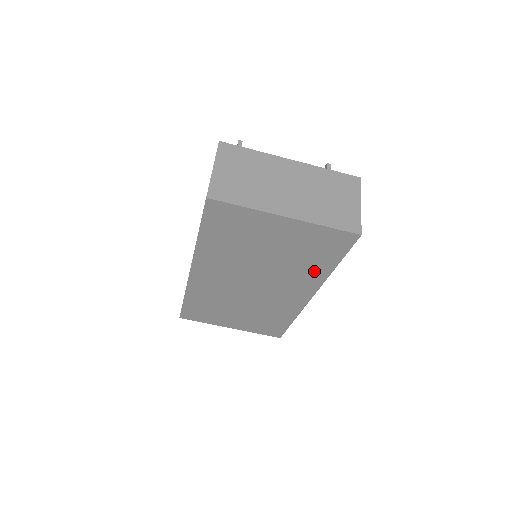
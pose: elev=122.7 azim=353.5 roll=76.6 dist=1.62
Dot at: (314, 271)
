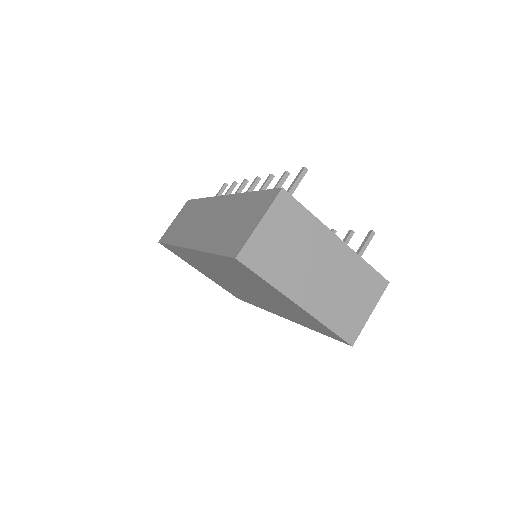
Dot at: (296, 319)
